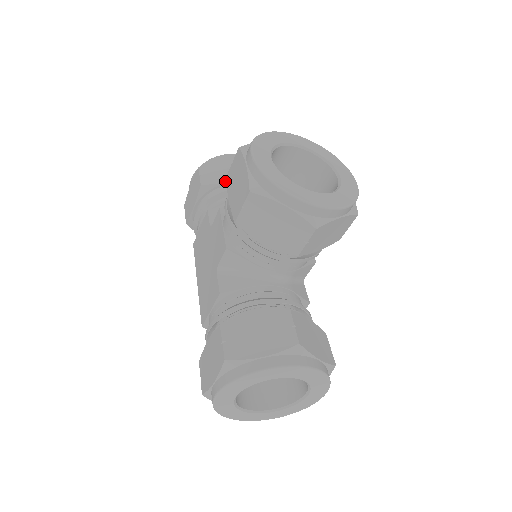
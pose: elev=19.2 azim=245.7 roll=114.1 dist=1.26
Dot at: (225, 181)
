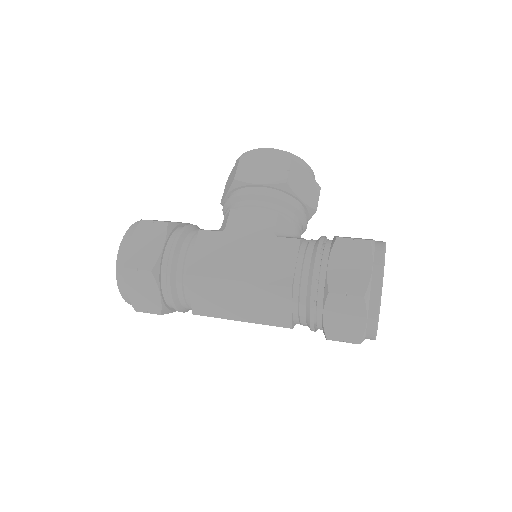
Dot at: occluded
